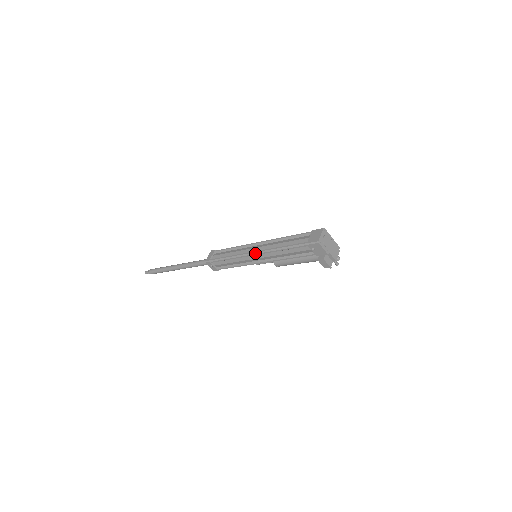
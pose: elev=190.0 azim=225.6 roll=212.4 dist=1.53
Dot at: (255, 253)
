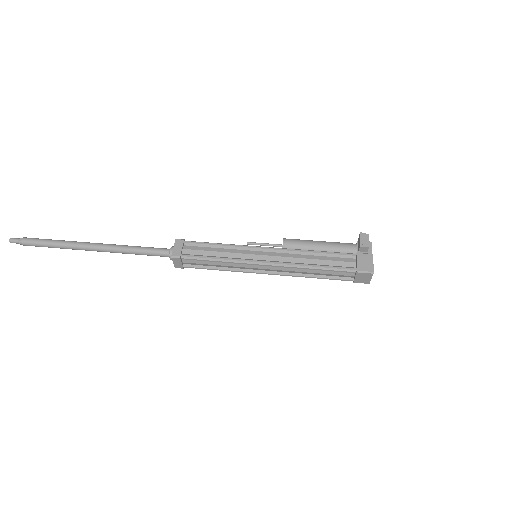
Dot at: occluded
